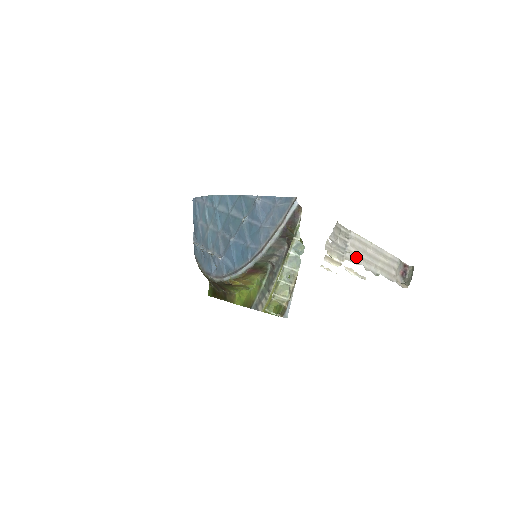
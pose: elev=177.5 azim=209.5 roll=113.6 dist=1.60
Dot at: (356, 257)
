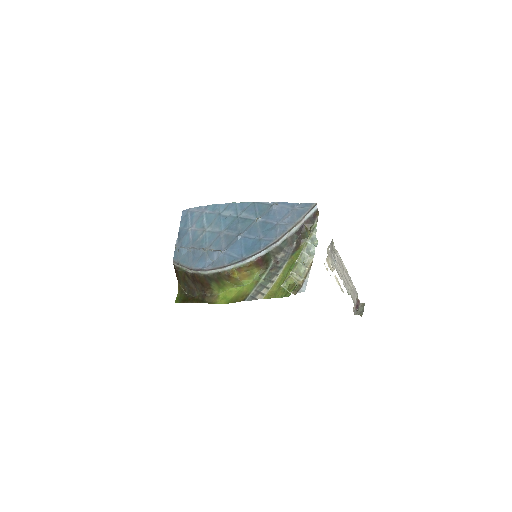
Dot at: (340, 272)
